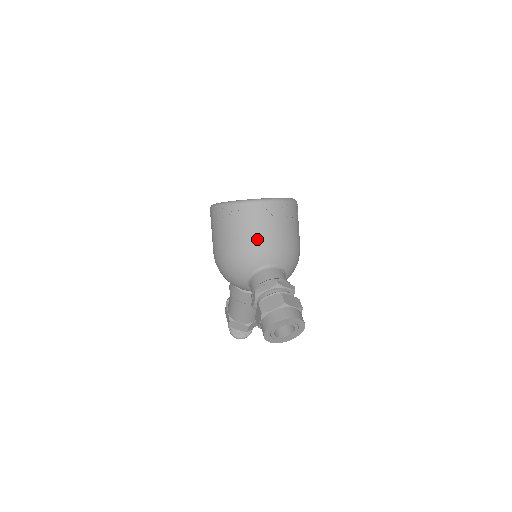
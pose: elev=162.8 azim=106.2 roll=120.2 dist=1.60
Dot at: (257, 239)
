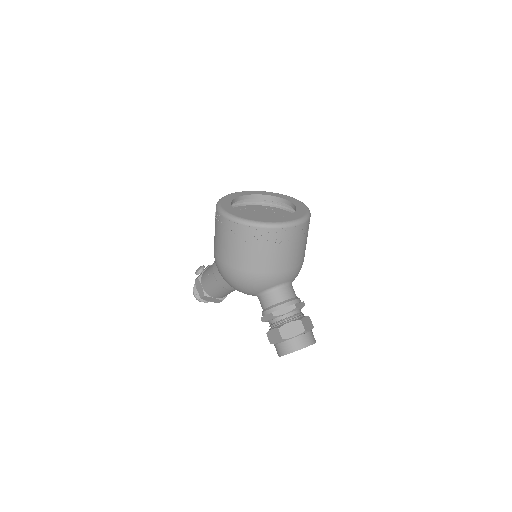
Dot at: (279, 262)
